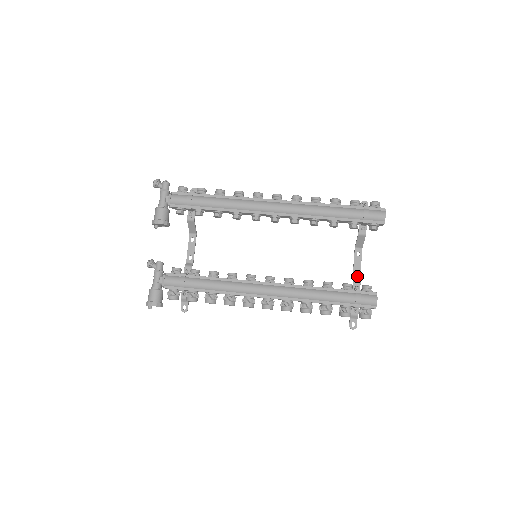
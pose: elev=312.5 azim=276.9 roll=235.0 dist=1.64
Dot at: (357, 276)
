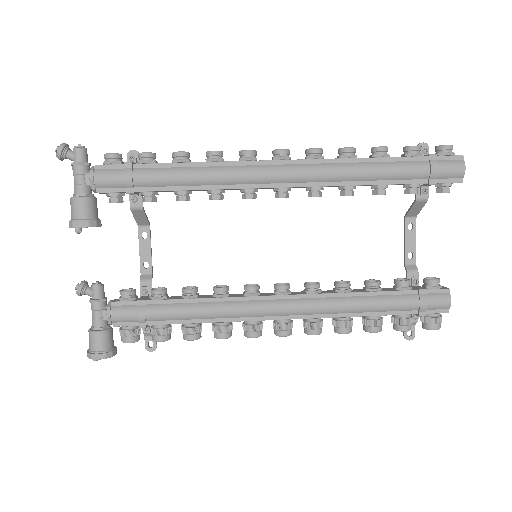
Dot at: (411, 261)
